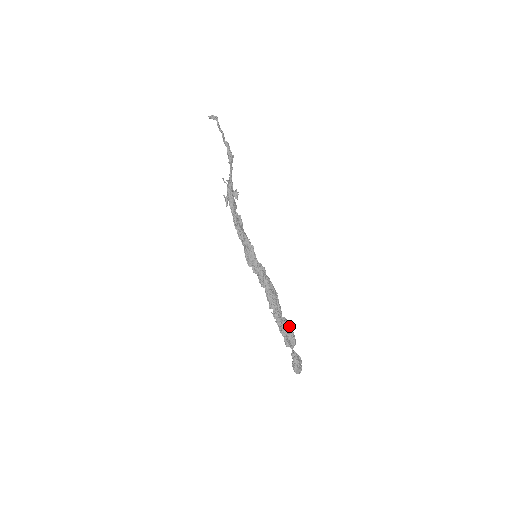
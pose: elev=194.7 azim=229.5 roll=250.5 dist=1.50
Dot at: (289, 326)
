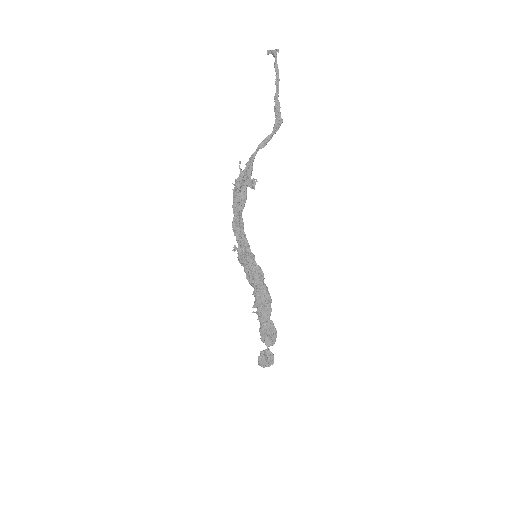
Dot at: (267, 331)
